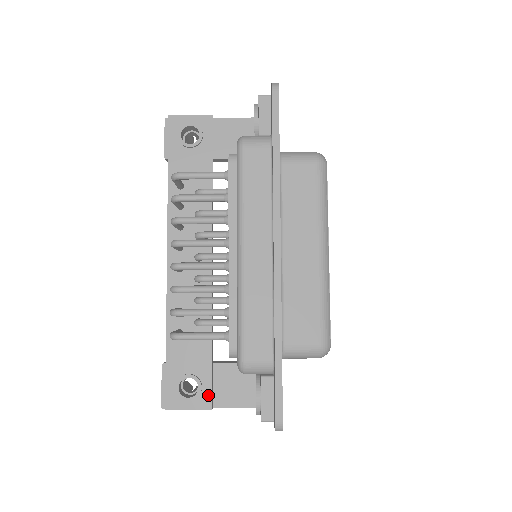
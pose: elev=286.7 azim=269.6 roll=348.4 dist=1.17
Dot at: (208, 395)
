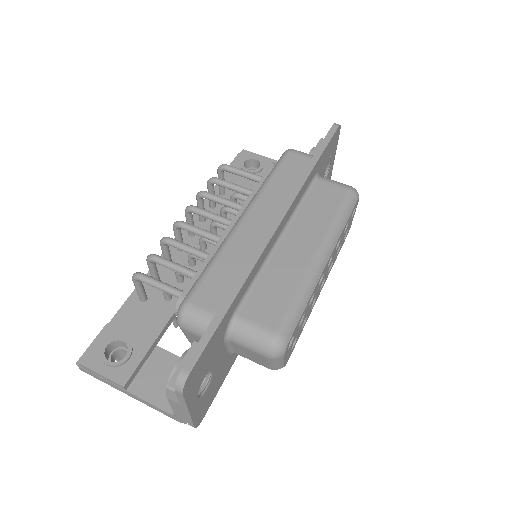
Dot at: (130, 369)
